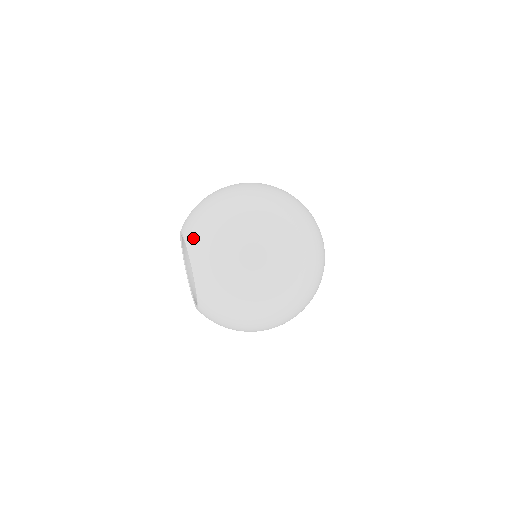
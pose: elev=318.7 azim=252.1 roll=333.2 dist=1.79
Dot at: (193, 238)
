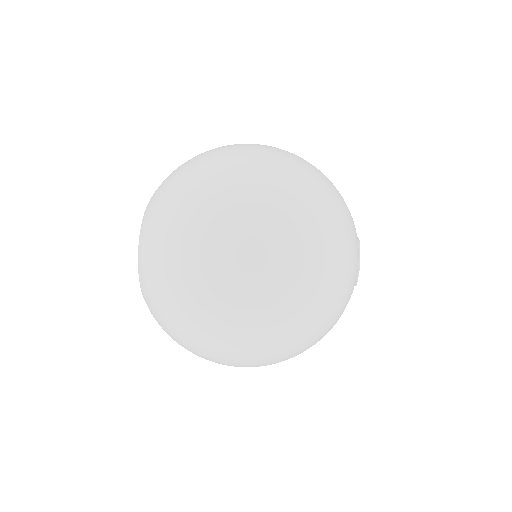
Dot at: (153, 197)
